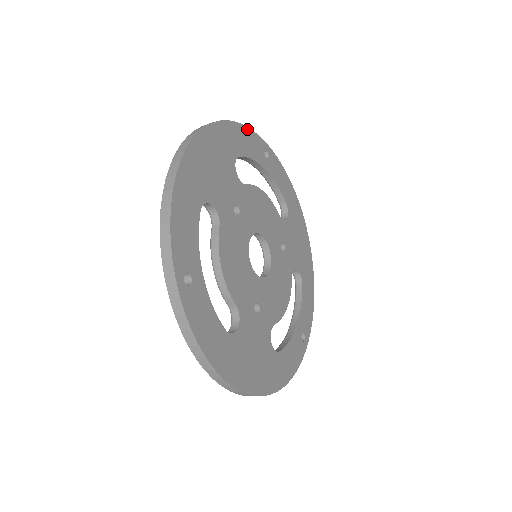
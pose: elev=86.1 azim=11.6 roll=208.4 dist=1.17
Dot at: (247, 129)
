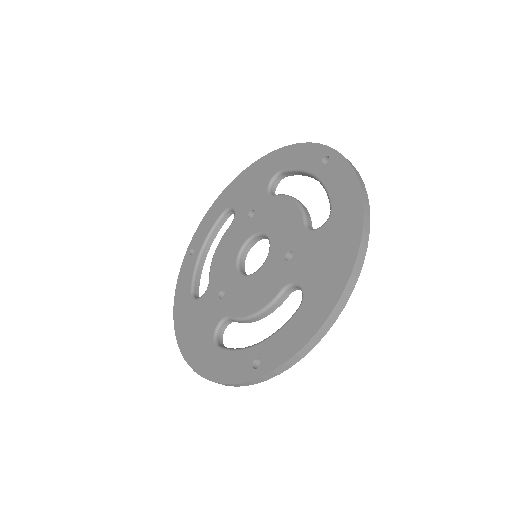
Dot at: occluded
